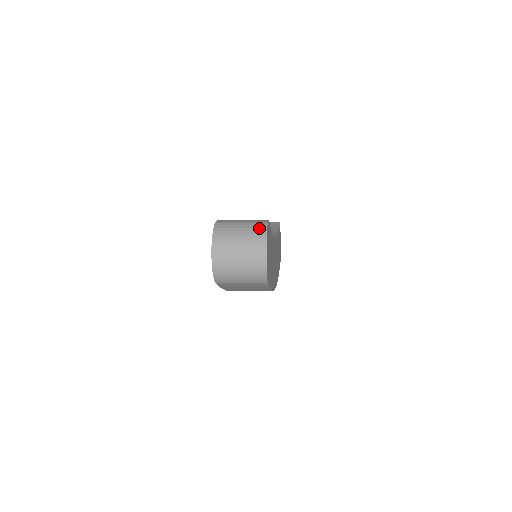
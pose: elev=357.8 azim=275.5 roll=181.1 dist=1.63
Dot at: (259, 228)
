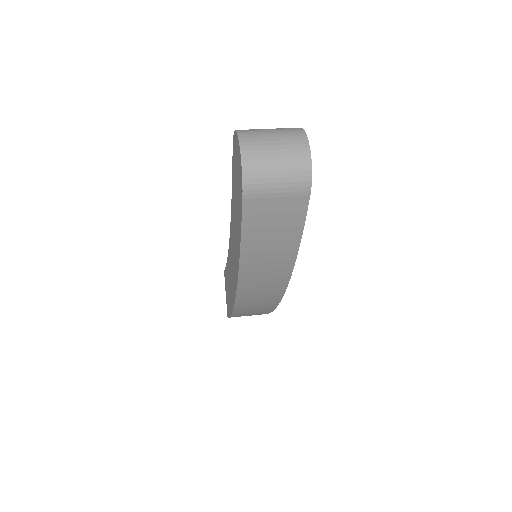
Dot at: occluded
